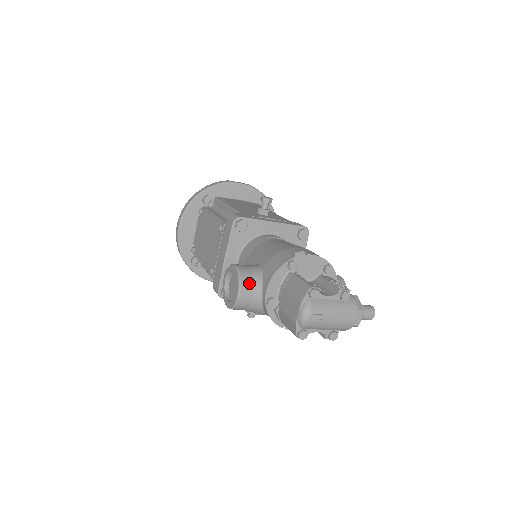
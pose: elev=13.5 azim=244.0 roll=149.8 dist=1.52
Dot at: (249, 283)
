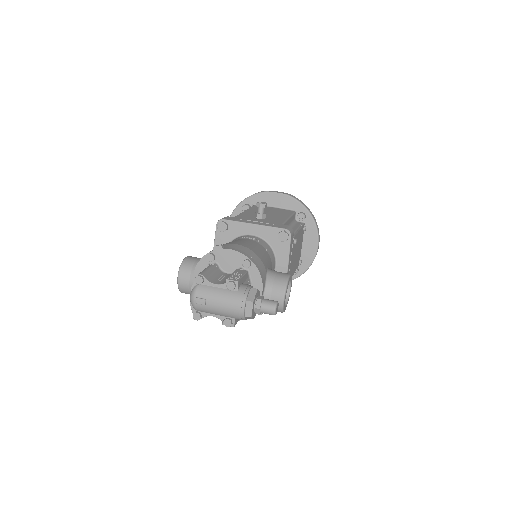
Dot at: (187, 271)
